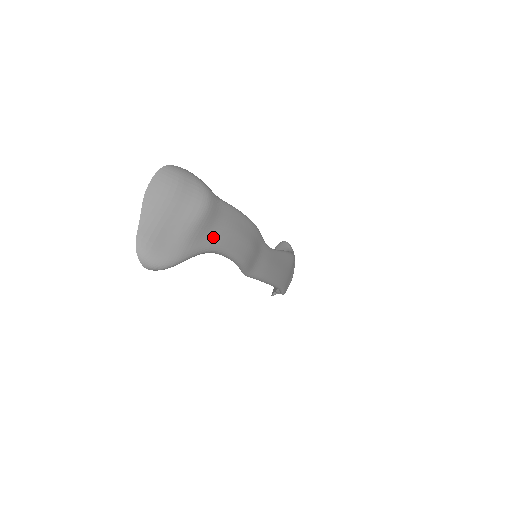
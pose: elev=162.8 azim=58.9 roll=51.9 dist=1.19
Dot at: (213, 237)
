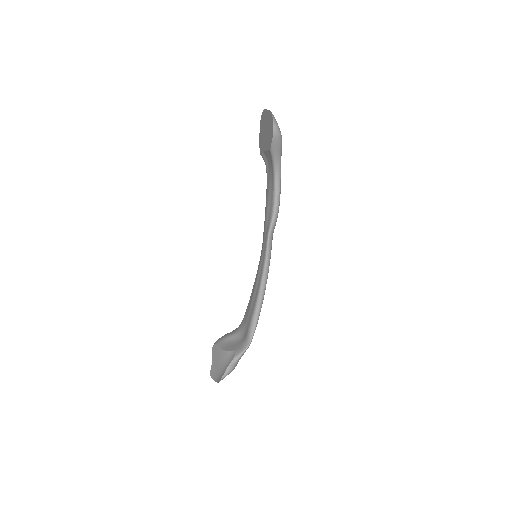
Dot at: occluded
